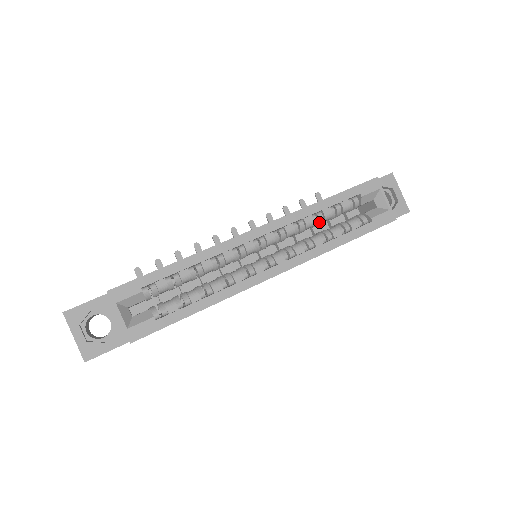
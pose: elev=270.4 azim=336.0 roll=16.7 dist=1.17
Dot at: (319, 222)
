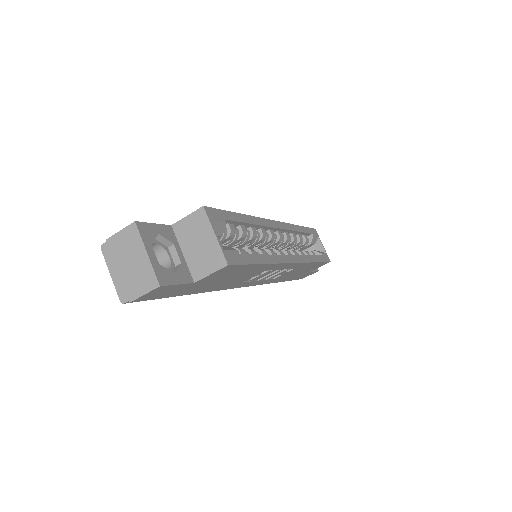
Dot at: (295, 243)
